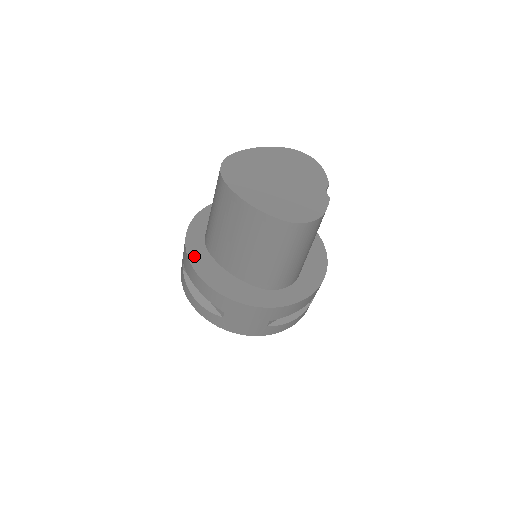
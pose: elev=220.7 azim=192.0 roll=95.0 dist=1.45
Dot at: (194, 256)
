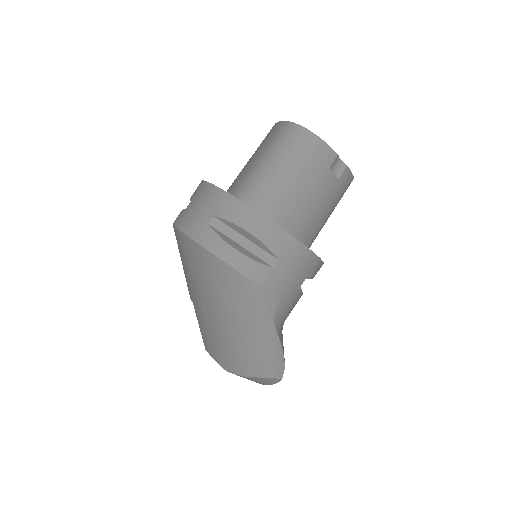
Dot at: occluded
